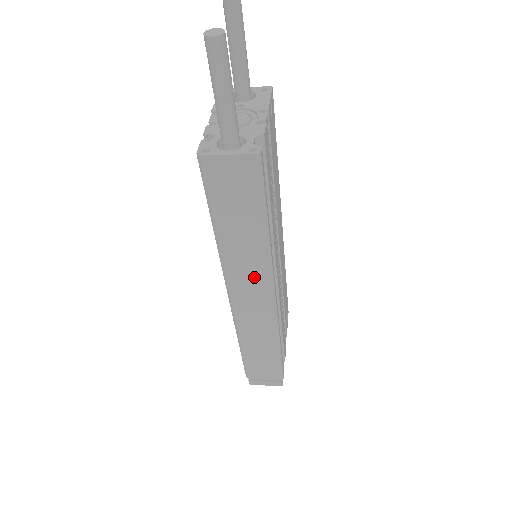
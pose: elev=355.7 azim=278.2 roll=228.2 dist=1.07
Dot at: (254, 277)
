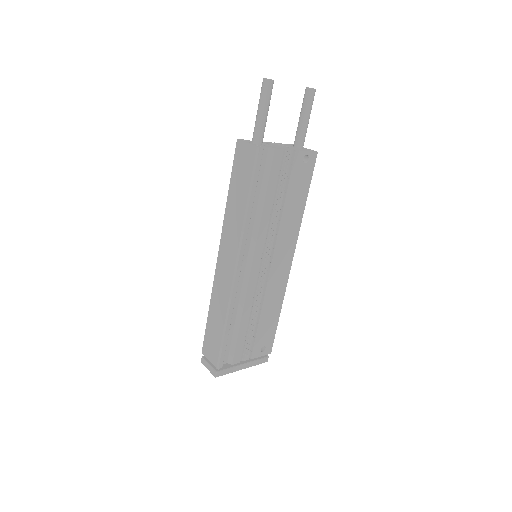
Dot at: (232, 243)
